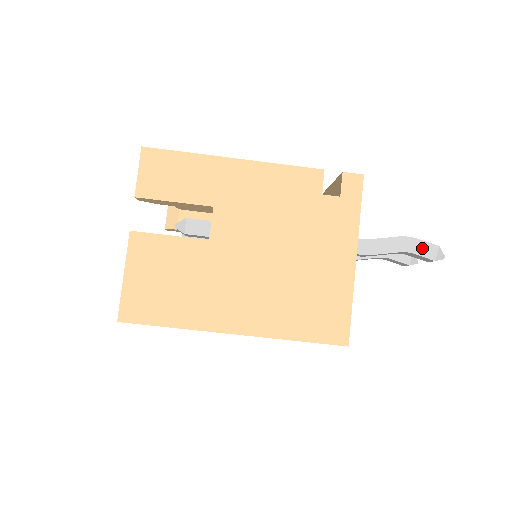
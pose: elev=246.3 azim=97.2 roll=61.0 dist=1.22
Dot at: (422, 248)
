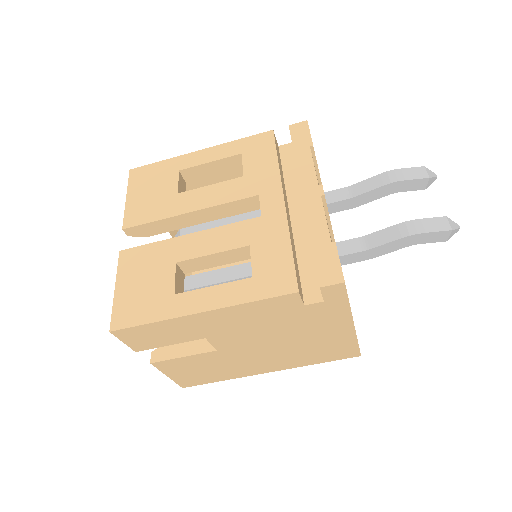
Dot at: (431, 238)
